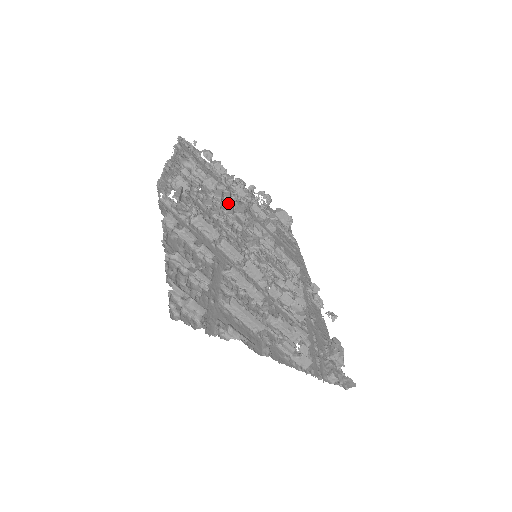
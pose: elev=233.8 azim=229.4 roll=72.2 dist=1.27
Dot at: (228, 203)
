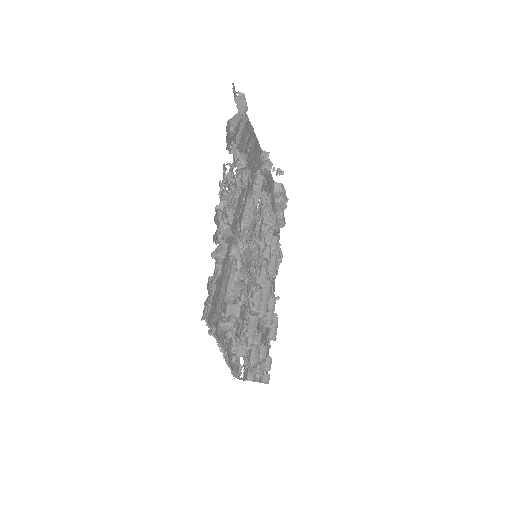
Dot at: occluded
